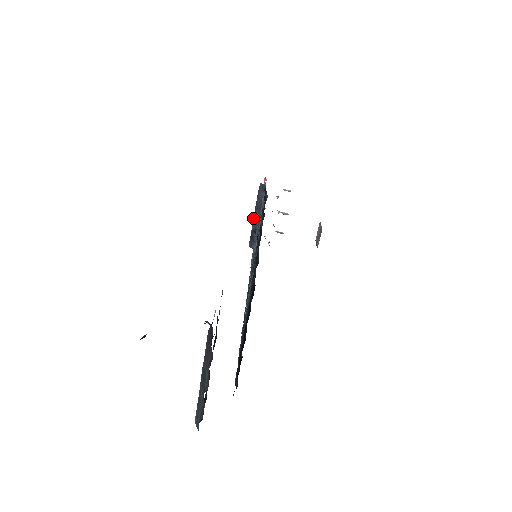
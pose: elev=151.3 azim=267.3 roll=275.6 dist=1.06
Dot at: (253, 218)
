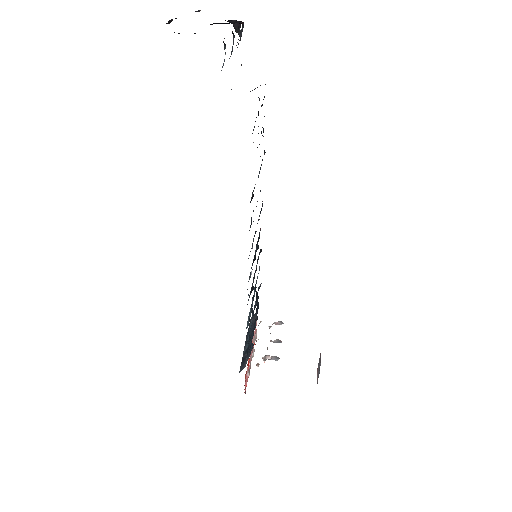
Dot at: occluded
